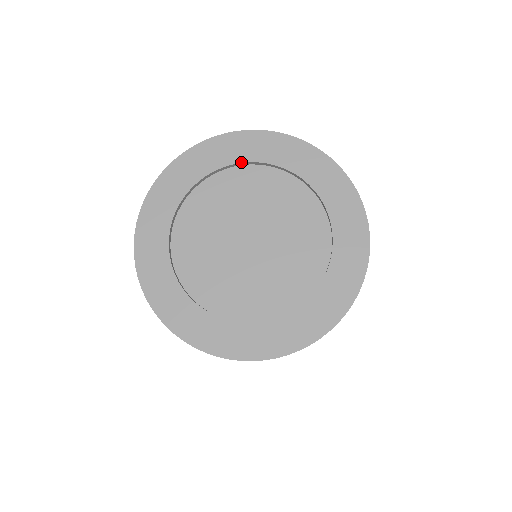
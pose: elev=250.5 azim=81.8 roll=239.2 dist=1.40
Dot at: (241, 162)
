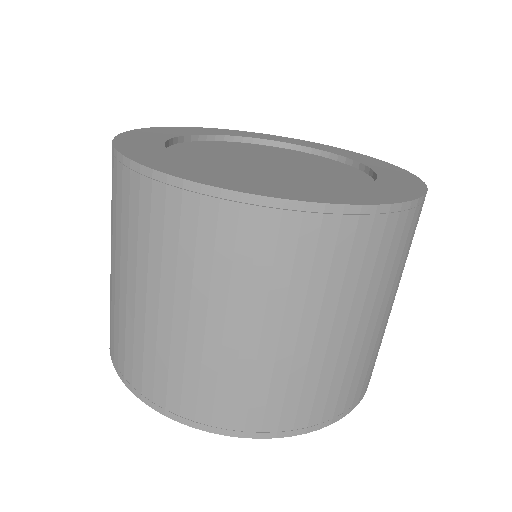
Dot at: (284, 142)
